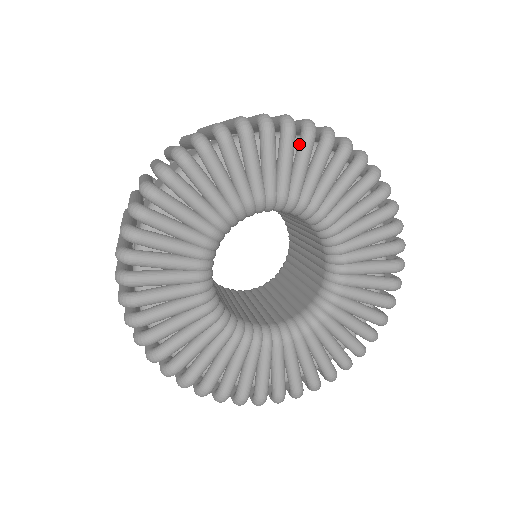
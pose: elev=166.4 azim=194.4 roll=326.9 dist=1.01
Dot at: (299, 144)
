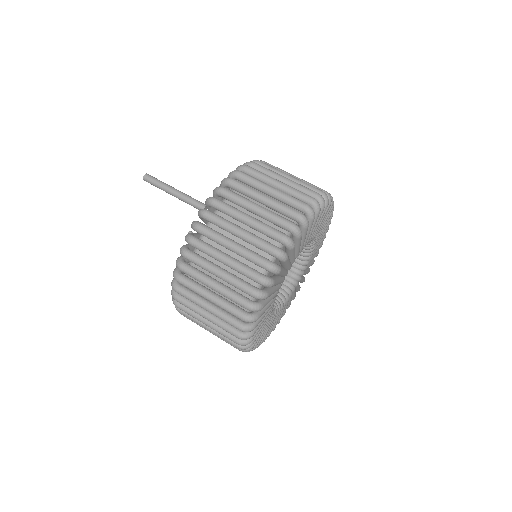
Dot at: occluded
